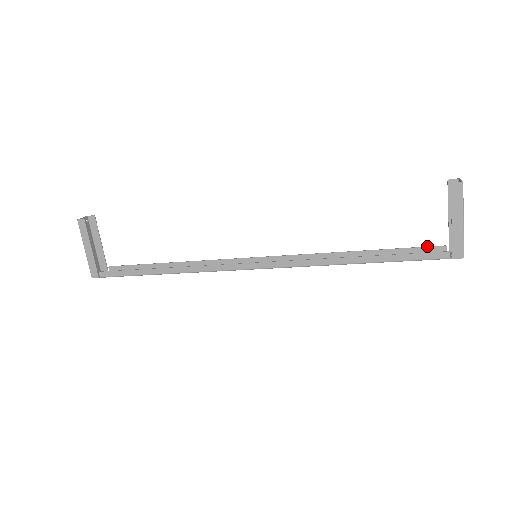
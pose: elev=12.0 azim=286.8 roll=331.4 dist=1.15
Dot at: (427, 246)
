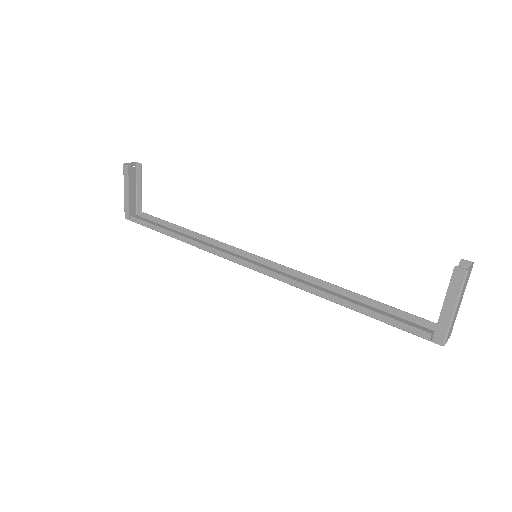
Dot at: occluded
